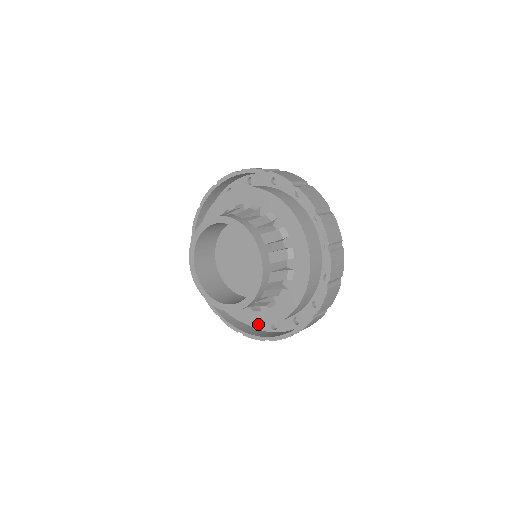
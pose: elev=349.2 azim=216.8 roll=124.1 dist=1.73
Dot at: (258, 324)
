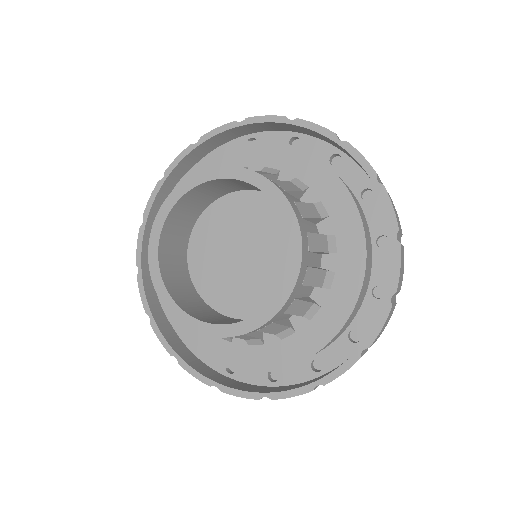
Dot at: (333, 333)
